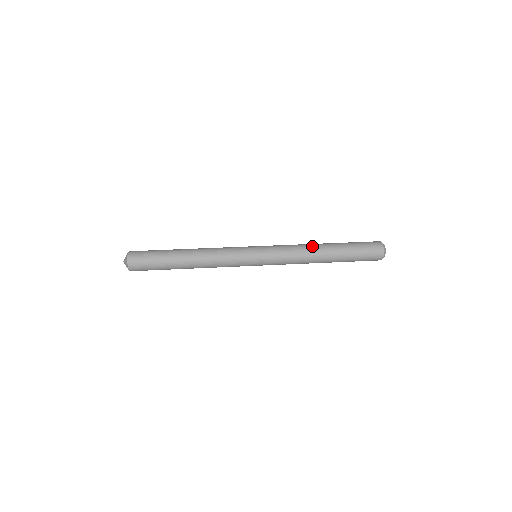
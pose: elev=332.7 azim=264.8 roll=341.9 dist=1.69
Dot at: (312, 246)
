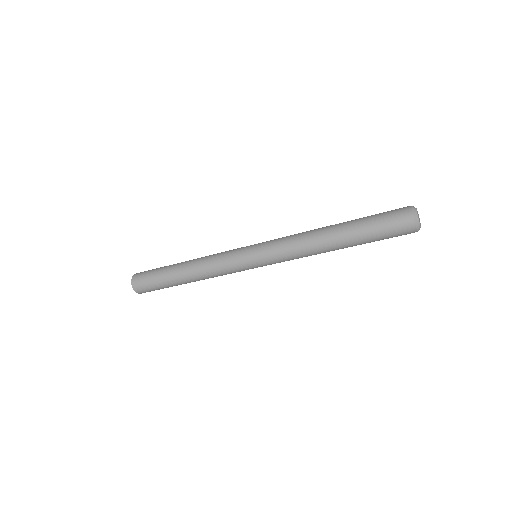
Dot at: occluded
